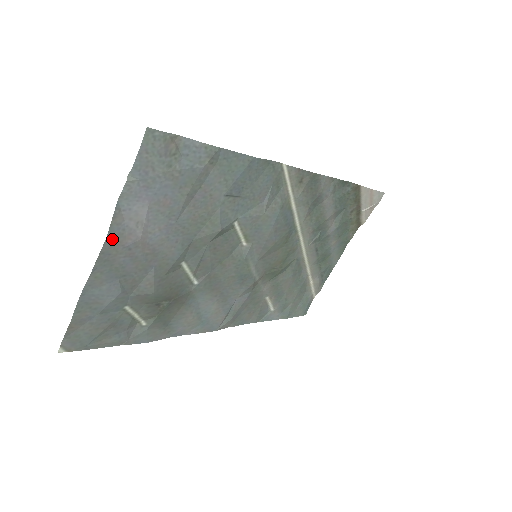
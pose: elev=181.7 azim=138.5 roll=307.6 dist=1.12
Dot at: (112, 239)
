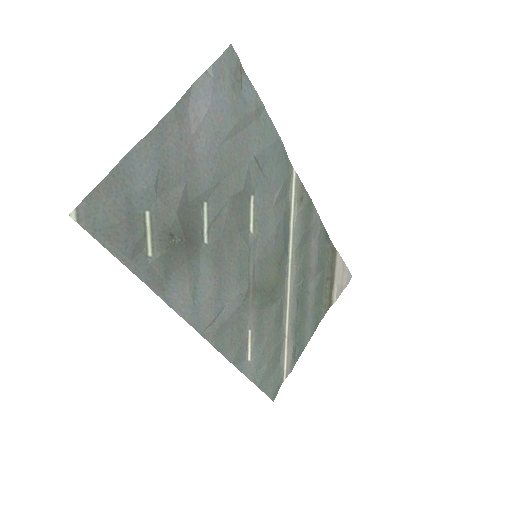
Dot at: (175, 114)
